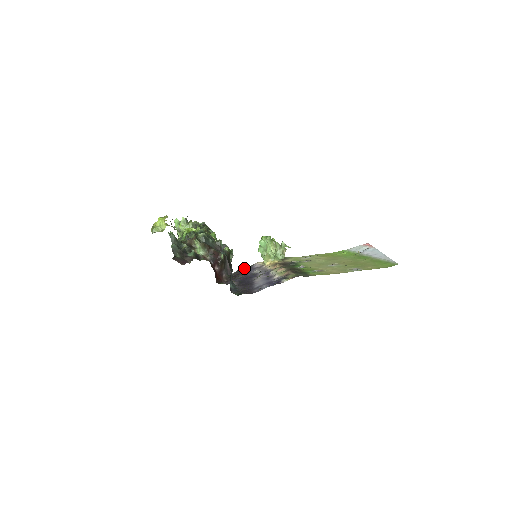
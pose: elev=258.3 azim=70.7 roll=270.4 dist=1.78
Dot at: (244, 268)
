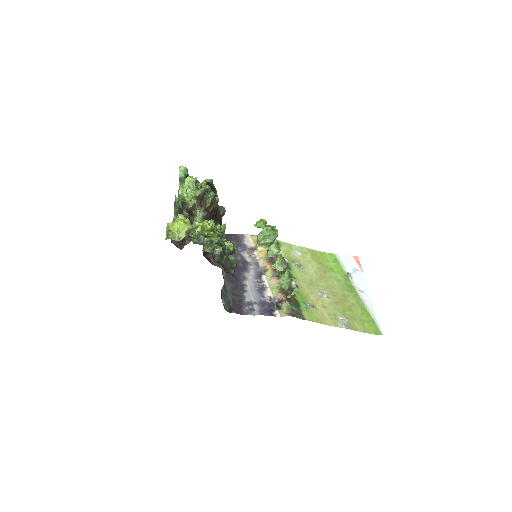
Dot at: (232, 235)
